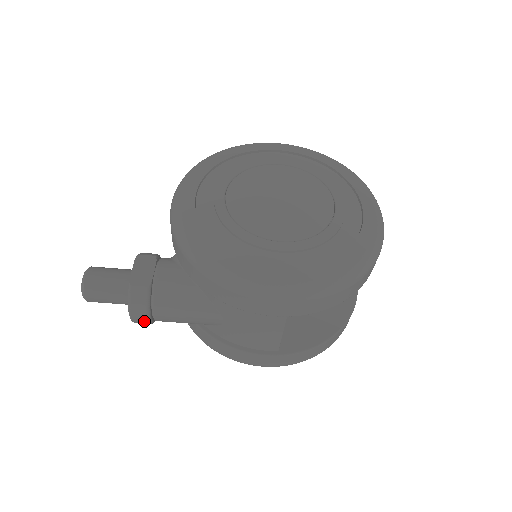
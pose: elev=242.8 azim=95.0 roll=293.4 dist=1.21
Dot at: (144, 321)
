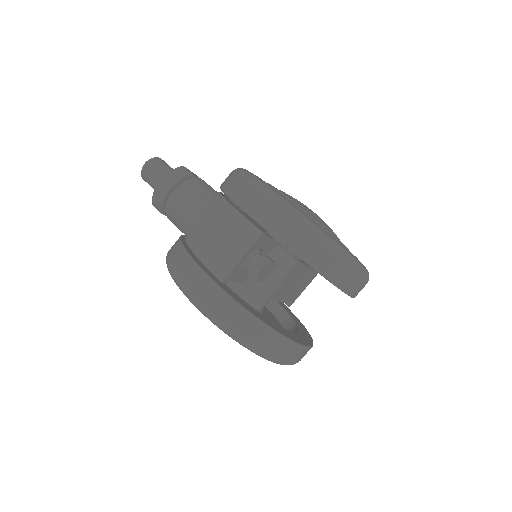
Dot at: (163, 191)
